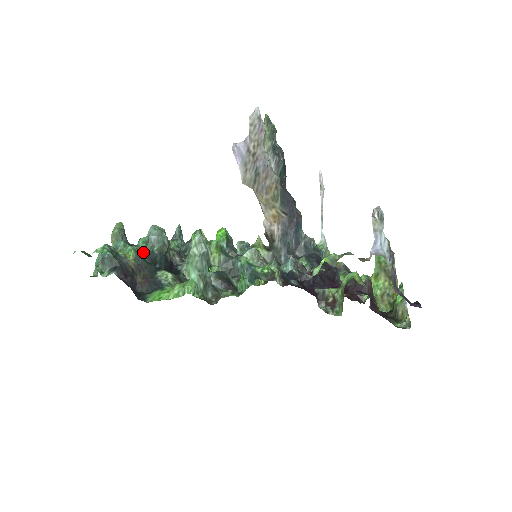
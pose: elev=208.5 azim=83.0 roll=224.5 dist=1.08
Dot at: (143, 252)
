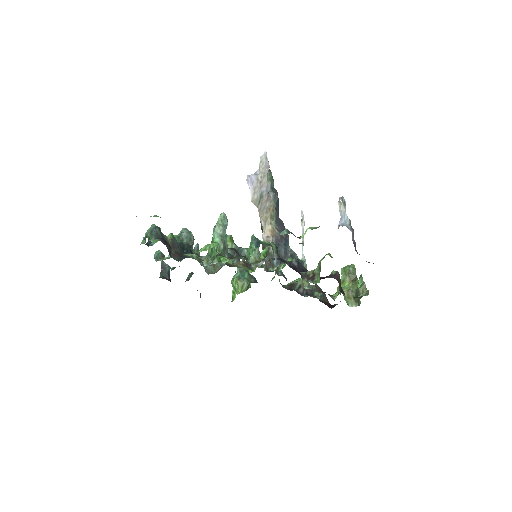
Dot at: occluded
